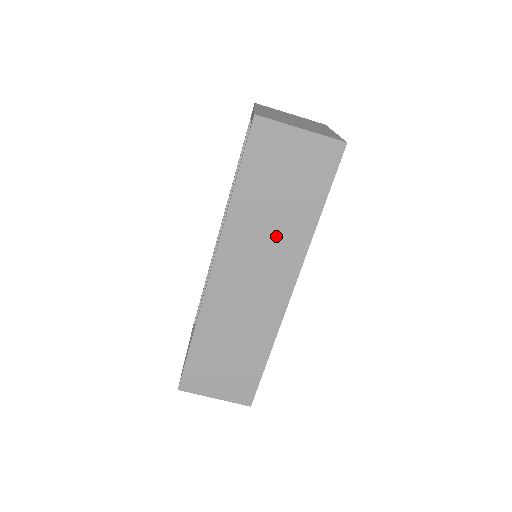
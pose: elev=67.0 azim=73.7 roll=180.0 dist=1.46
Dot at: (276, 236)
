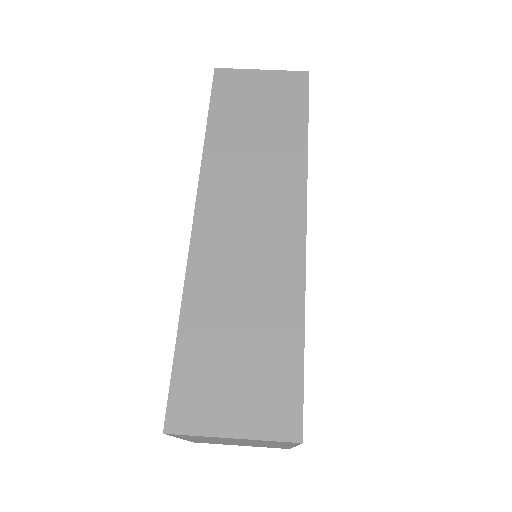
Dot at: (265, 162)
